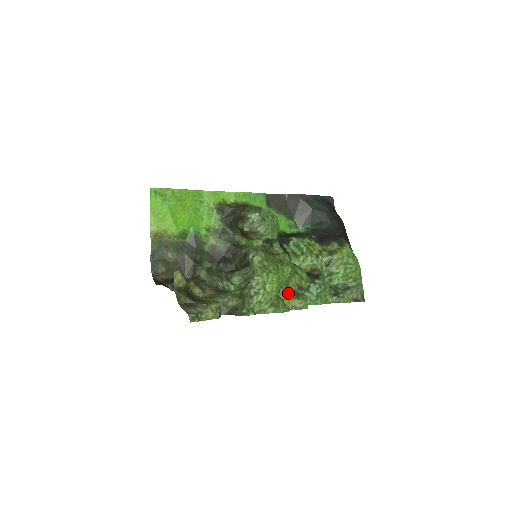
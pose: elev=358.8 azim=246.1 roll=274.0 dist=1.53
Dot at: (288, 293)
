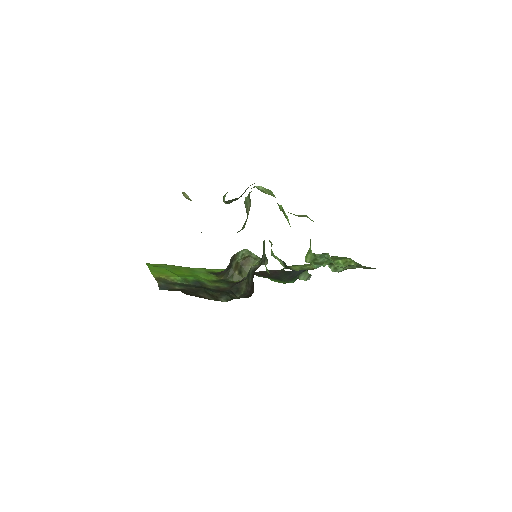
Dot at: occluded
